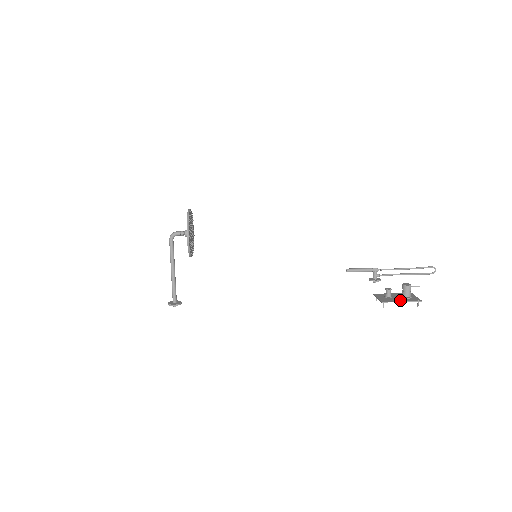
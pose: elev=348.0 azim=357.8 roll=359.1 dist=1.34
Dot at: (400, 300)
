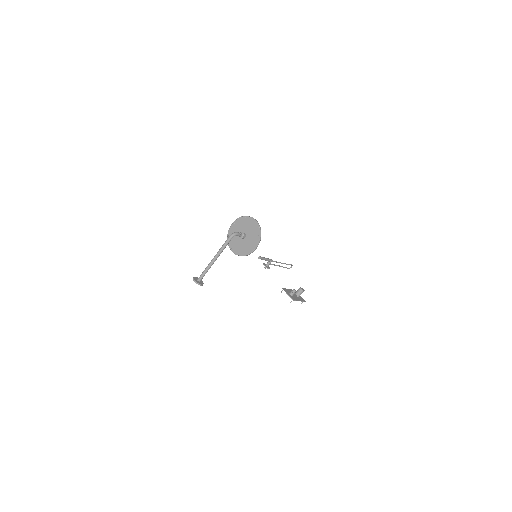
Dot at: (298, 299)
